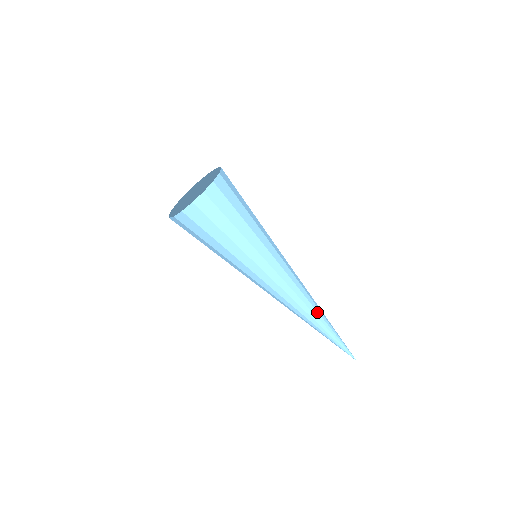
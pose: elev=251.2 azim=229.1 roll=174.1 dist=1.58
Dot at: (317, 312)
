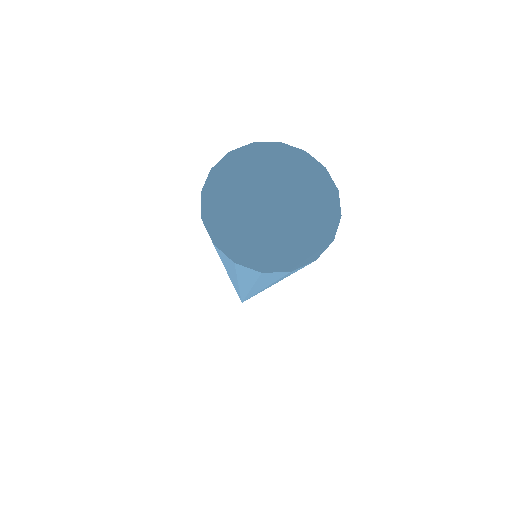
Dot at: occluded
